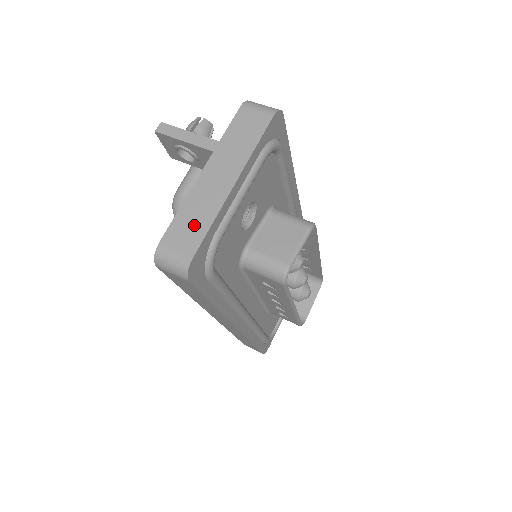
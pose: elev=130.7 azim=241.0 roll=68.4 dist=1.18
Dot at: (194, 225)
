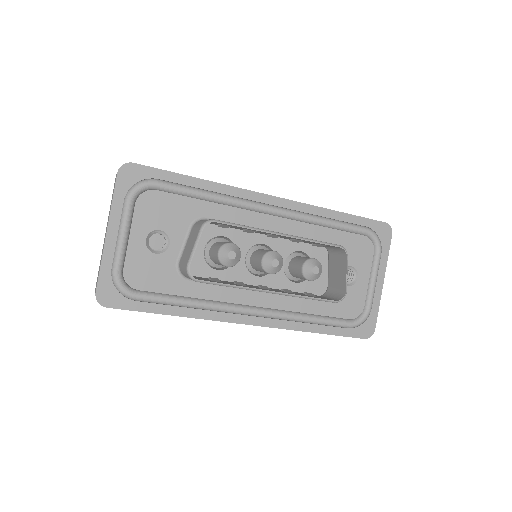
Dot at: occluded
